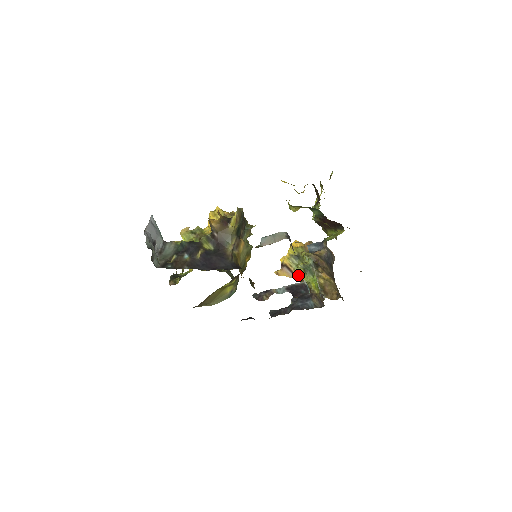
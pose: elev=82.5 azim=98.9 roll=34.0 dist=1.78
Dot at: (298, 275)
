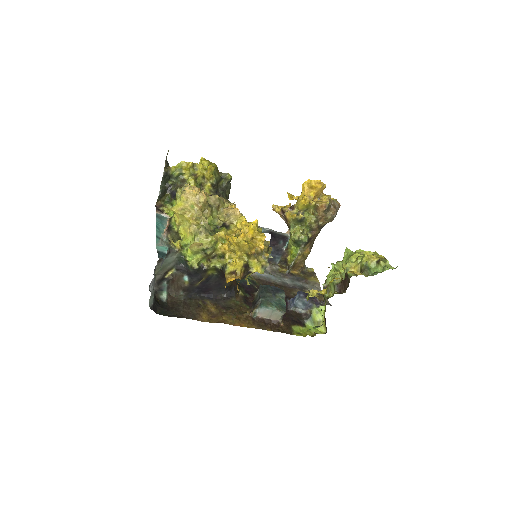
Dot at: (289, 227)
